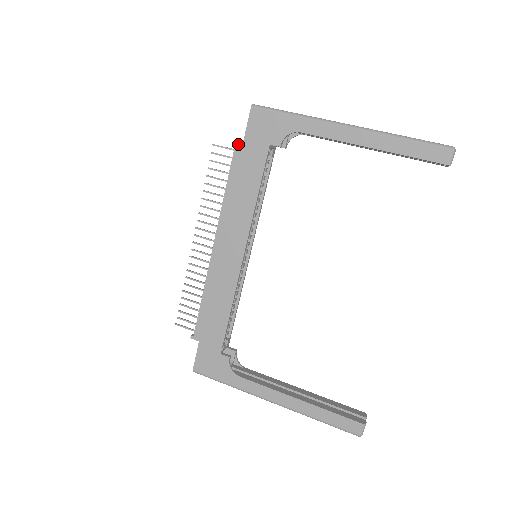
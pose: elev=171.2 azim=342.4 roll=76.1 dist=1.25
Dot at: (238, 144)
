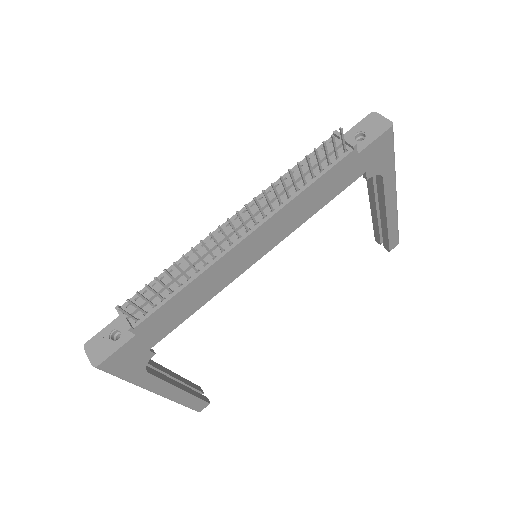
Dot at: (356, 151)
